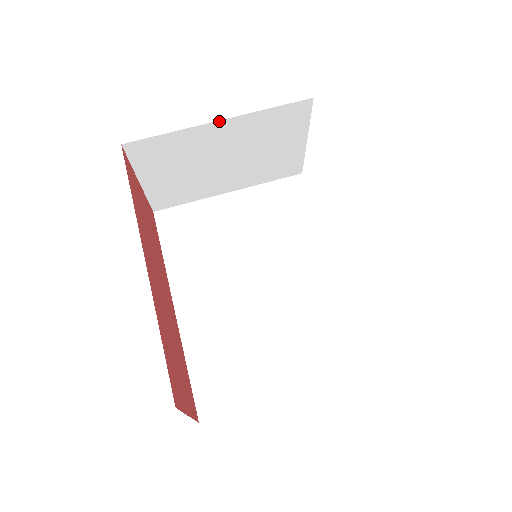
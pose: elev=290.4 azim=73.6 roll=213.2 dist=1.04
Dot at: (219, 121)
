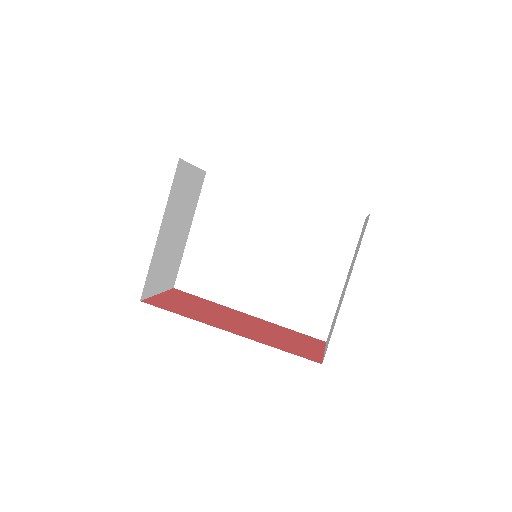
Dot at: (159, 231)
